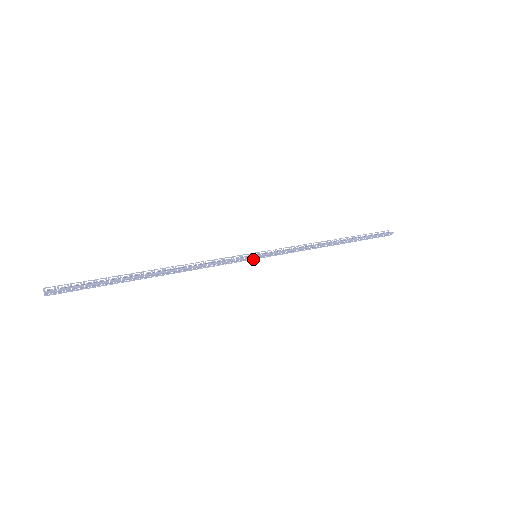
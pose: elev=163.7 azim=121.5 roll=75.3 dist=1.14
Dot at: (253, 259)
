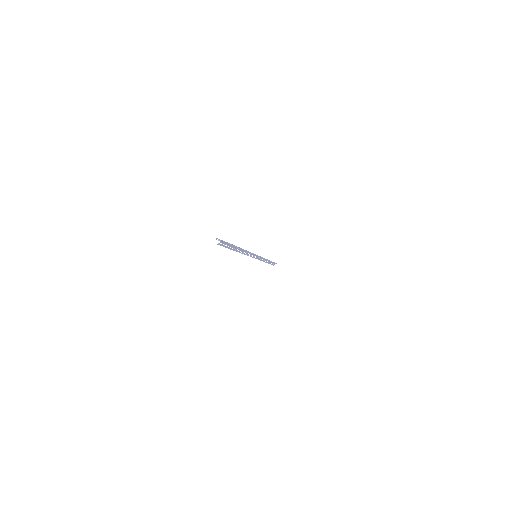
Dot at: occluded
